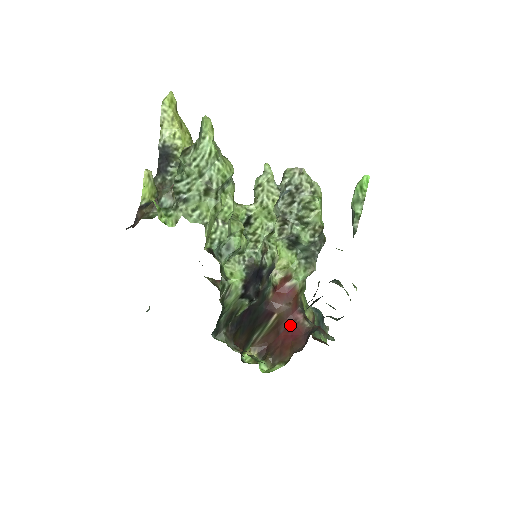
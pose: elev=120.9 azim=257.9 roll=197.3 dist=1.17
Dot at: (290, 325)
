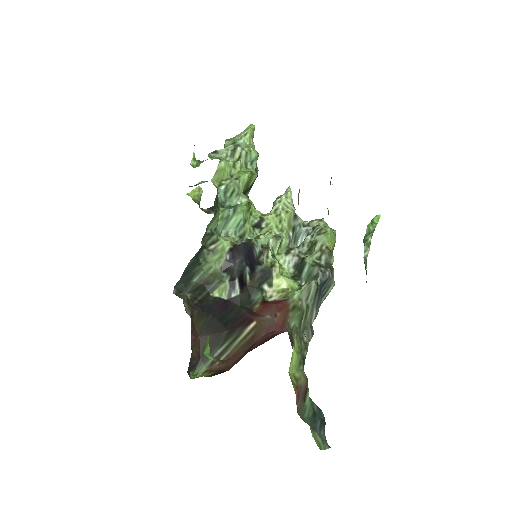
Dot at: (267, 338)
